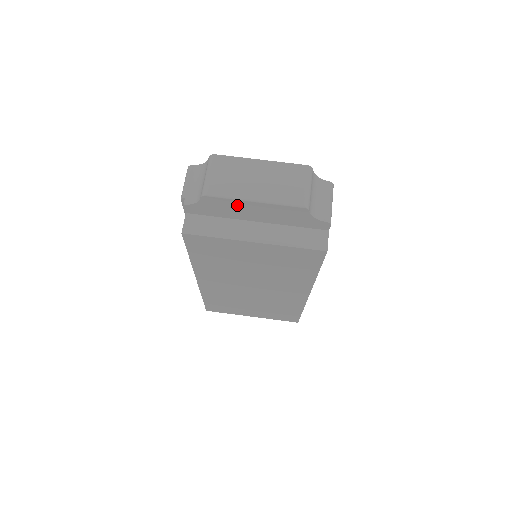
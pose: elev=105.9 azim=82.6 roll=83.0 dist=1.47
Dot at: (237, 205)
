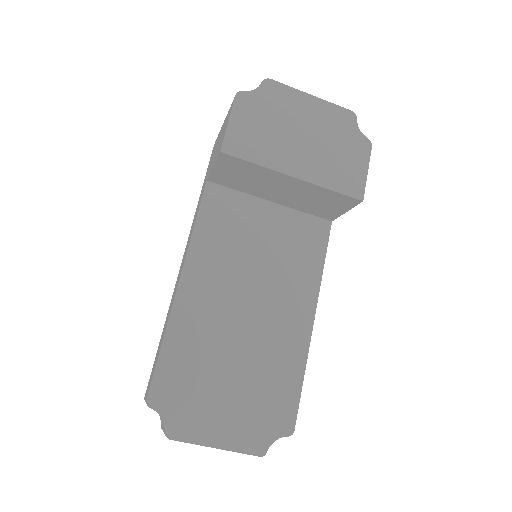
Dot at: occluded
